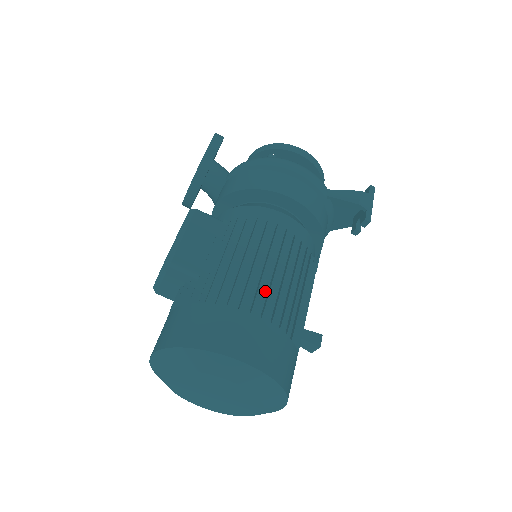
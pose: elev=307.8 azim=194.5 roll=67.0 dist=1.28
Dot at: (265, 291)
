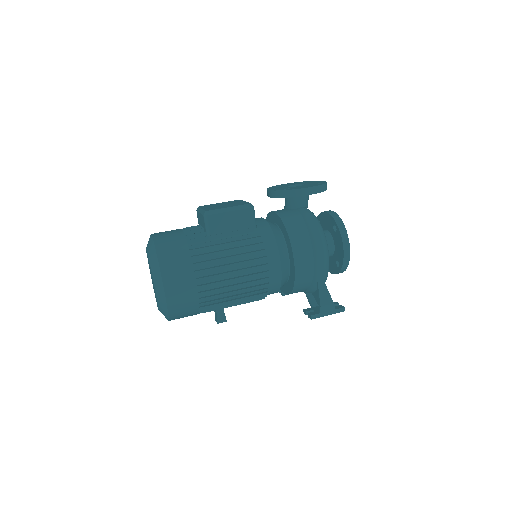
Dot at: (217, 279)
